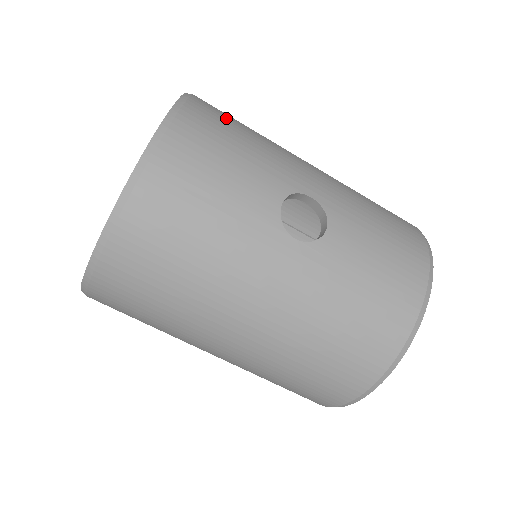
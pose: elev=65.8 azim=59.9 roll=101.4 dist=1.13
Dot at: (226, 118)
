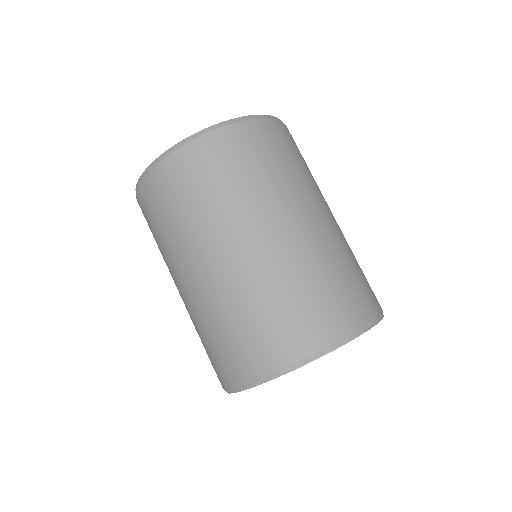
Dot at: occluded
